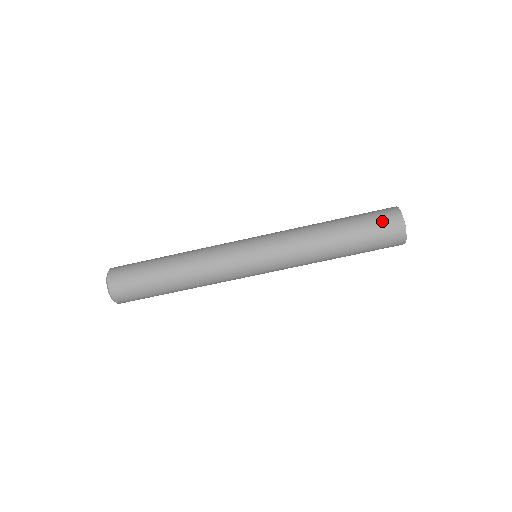
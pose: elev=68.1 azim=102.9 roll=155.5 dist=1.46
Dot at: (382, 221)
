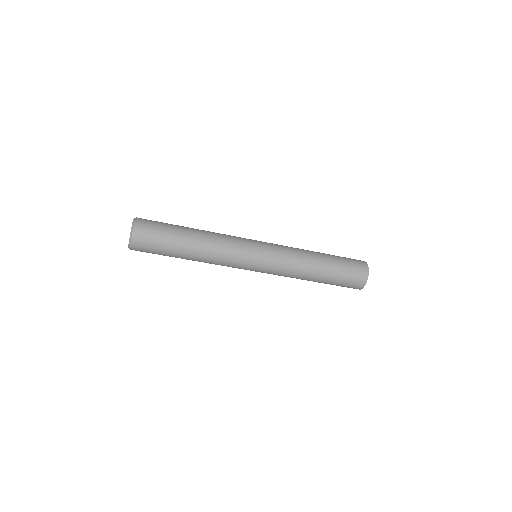
Dot at: (354, 263)
